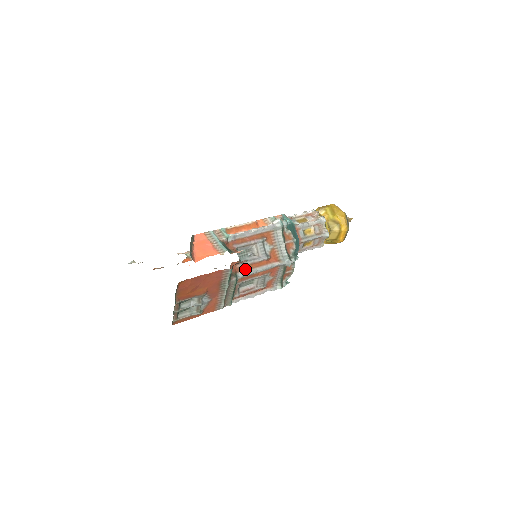
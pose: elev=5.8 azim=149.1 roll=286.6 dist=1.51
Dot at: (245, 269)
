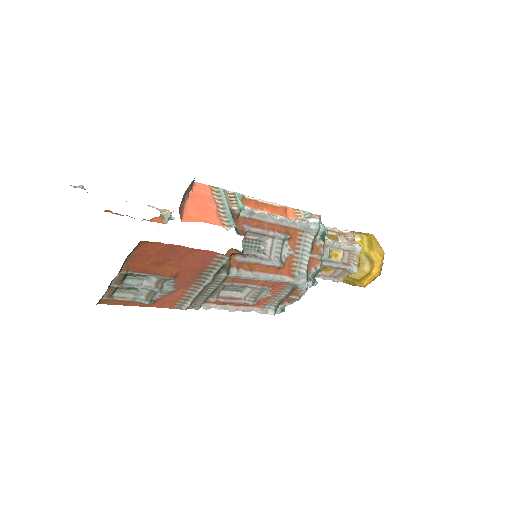
Dot at: (244, 267)
